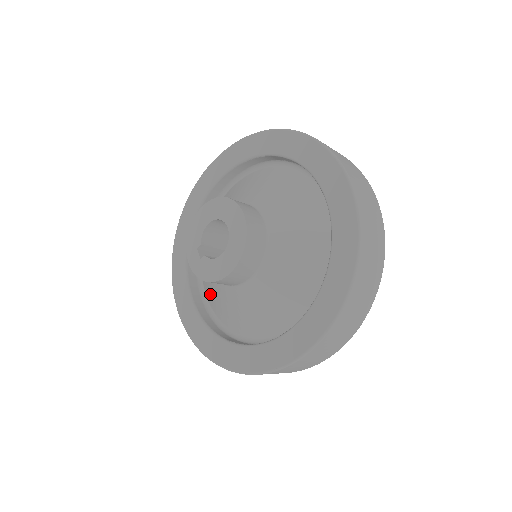
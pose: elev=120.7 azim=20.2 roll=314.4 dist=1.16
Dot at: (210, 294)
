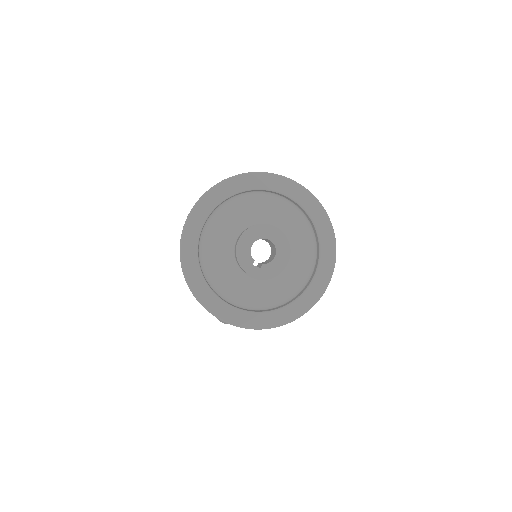
Dot at: (246, 296)
